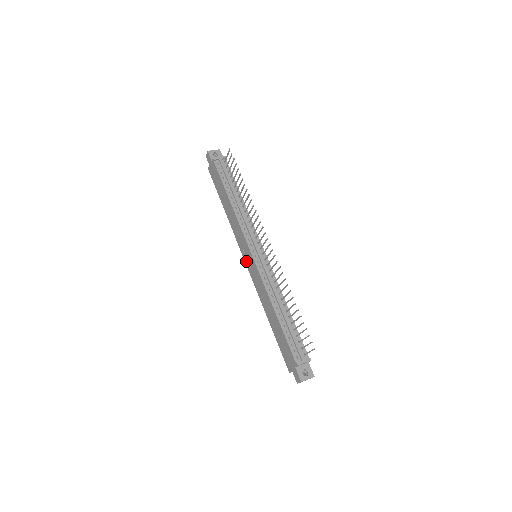
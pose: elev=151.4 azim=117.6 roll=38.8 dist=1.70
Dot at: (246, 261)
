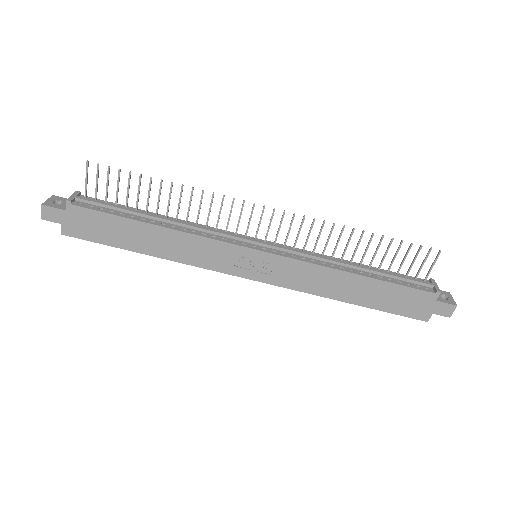
Dot at: (251, 275)
